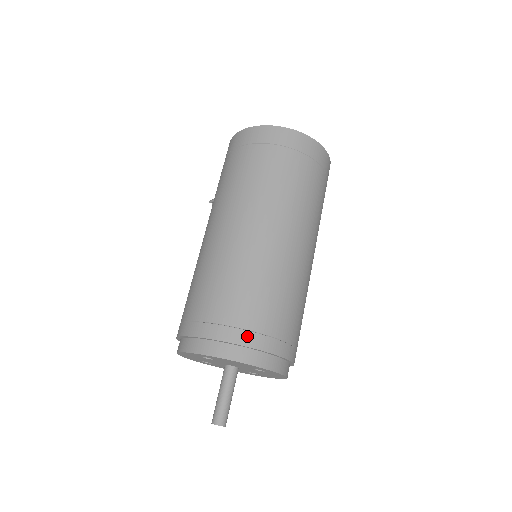
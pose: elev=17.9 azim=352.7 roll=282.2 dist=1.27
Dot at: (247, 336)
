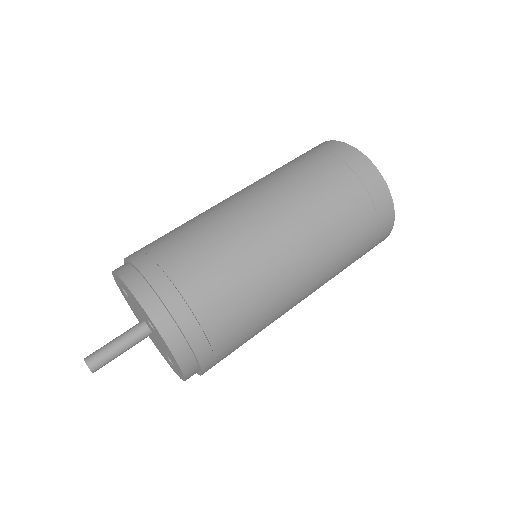
Dot at: (150, 265)
